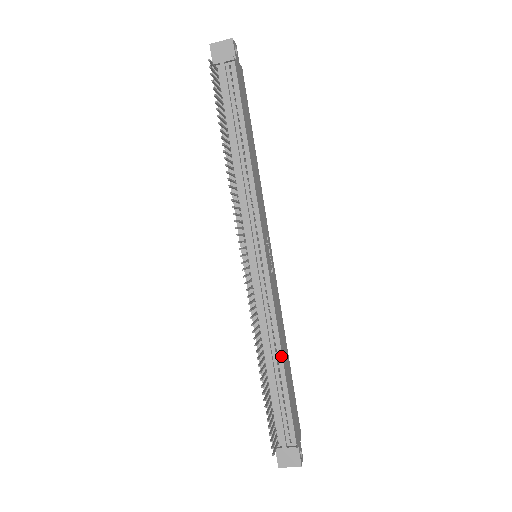
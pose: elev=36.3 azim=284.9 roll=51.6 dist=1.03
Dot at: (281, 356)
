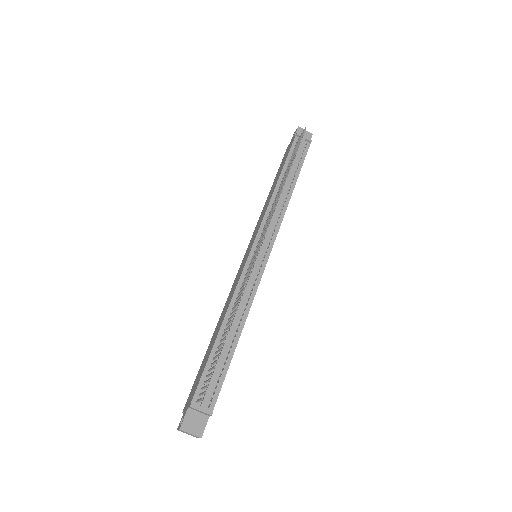
Dot at: (241, 331)
